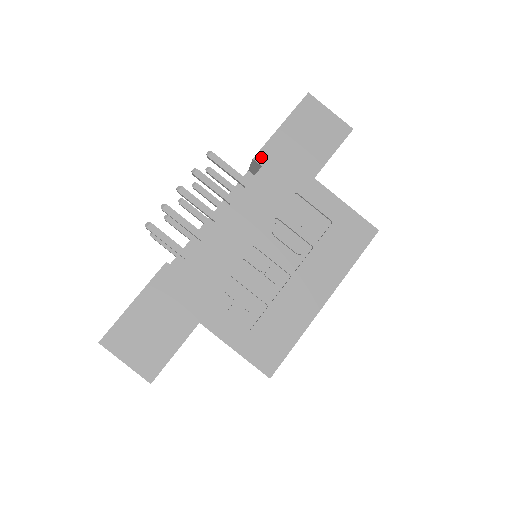
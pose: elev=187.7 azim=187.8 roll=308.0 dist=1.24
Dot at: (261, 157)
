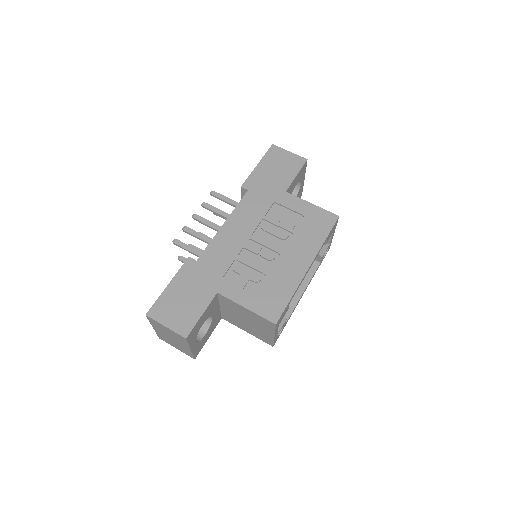
Dot at: (246, 185)
